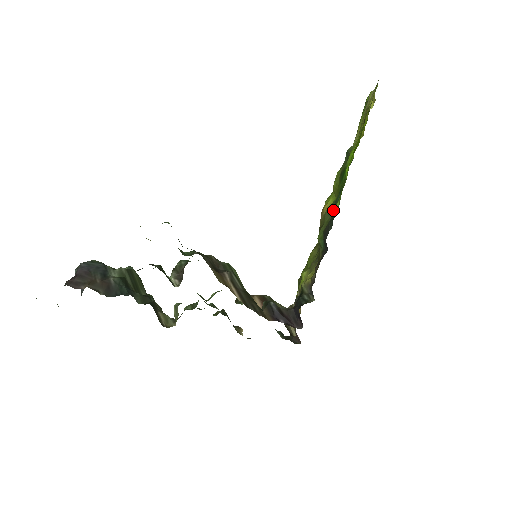
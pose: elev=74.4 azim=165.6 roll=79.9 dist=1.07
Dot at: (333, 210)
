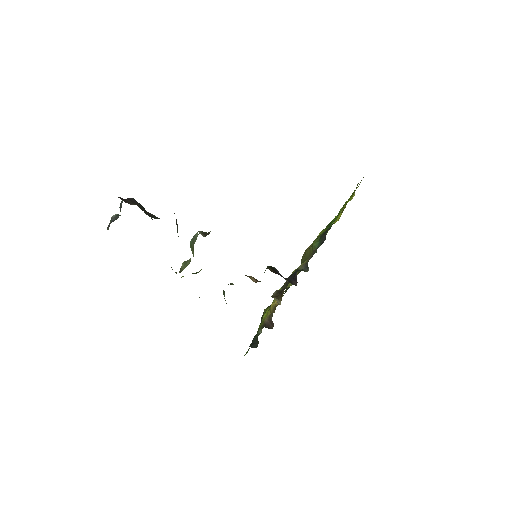
Dot at: occluded
